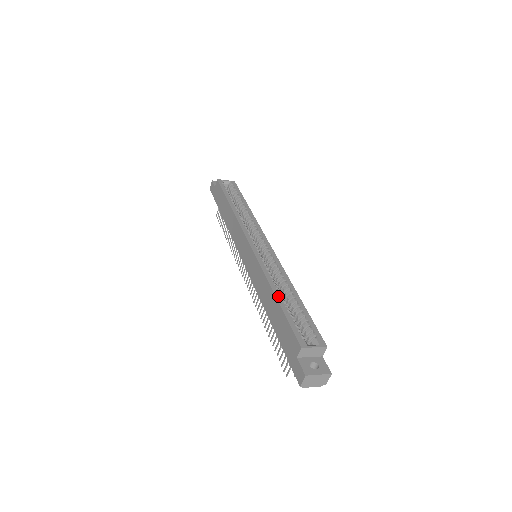
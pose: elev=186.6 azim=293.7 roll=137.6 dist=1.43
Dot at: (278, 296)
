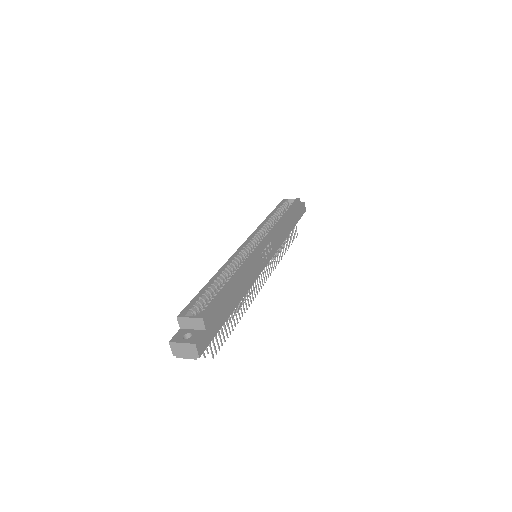
Dot at: (212, 280)
